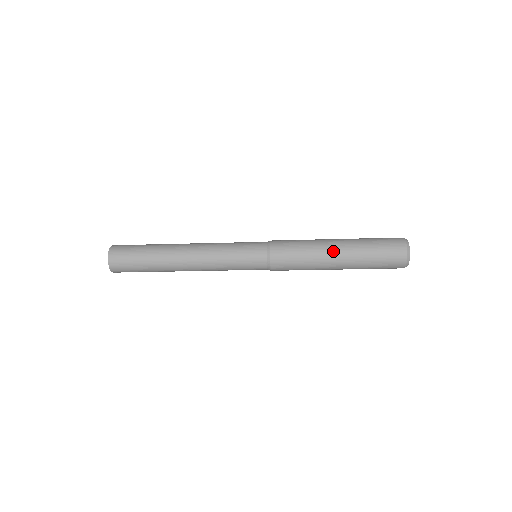
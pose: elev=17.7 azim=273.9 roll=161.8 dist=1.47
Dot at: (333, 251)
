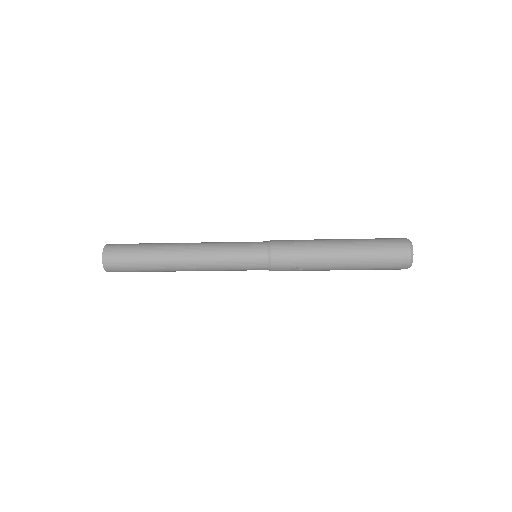
Dot at: (335, 242)
